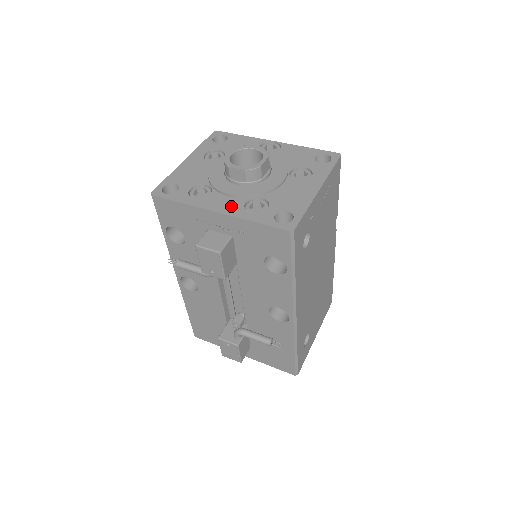
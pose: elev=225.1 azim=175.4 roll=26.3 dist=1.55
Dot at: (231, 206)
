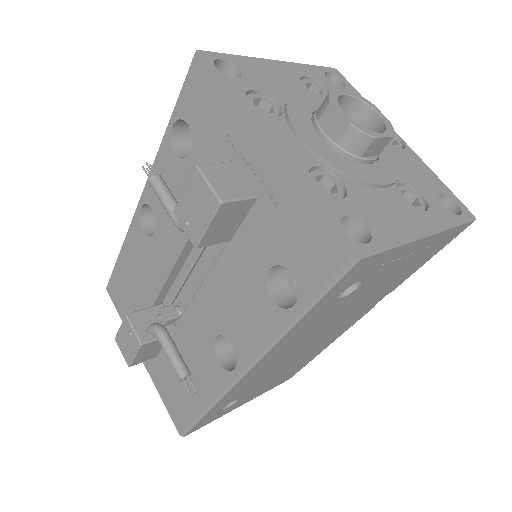
Dot at: (292, 153)
